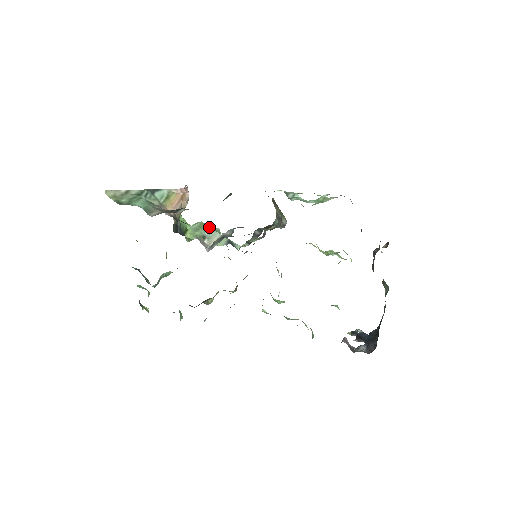
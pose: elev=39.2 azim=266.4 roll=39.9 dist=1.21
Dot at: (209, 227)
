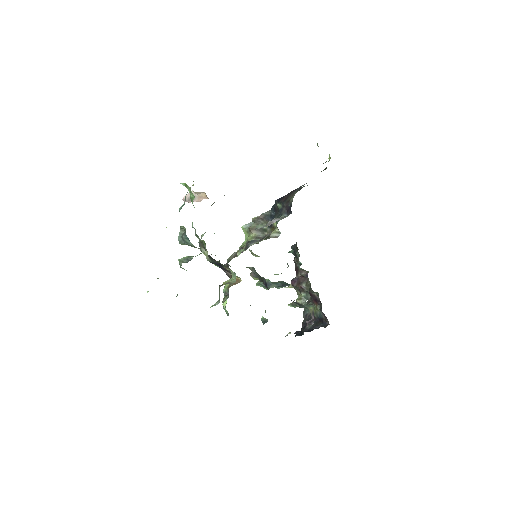
Dot at: occluded
